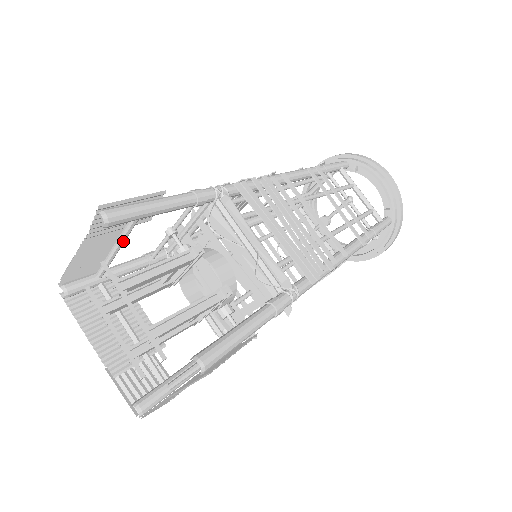
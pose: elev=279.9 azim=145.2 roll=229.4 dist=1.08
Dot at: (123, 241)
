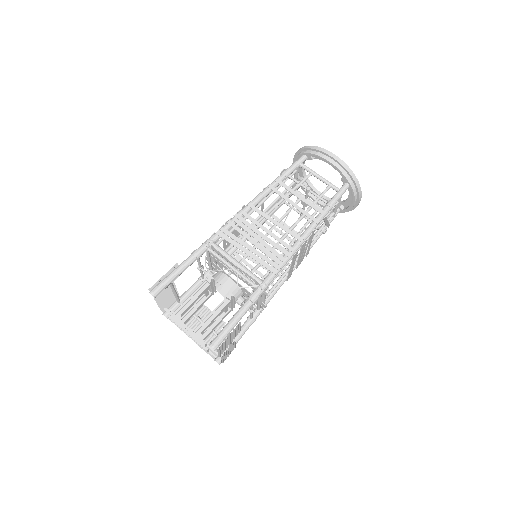
Dot at: (174, 290)
